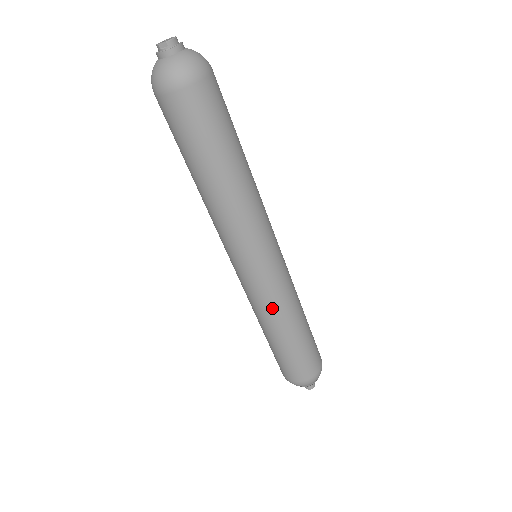
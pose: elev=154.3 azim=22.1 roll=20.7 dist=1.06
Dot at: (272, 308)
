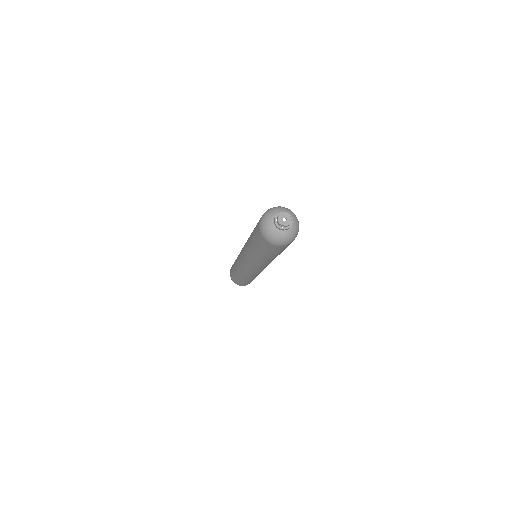
Dot at: (251, 276)
